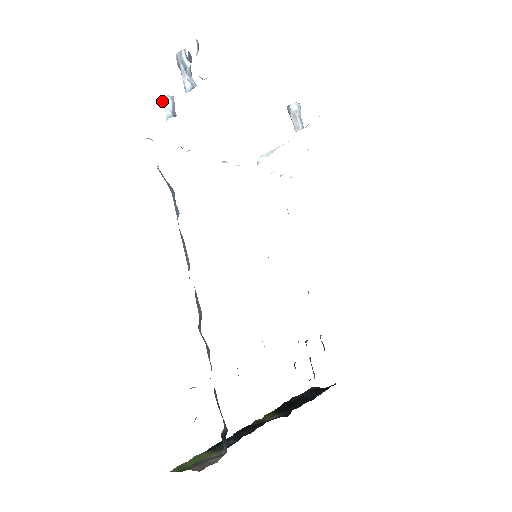
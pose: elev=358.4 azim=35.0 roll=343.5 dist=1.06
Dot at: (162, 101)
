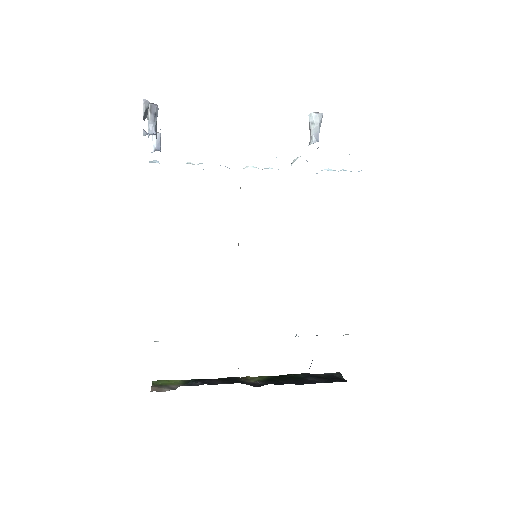
Dot at: (152, 136)
